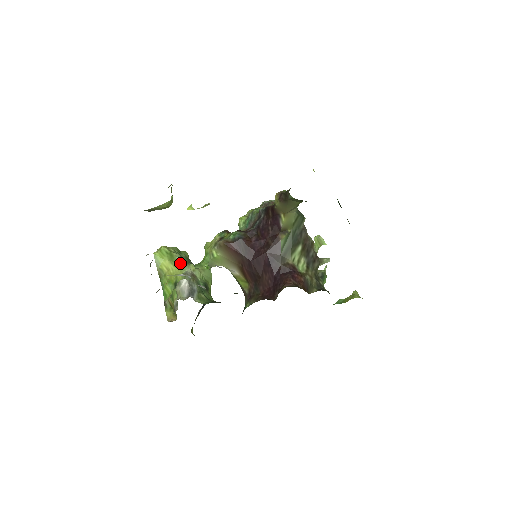
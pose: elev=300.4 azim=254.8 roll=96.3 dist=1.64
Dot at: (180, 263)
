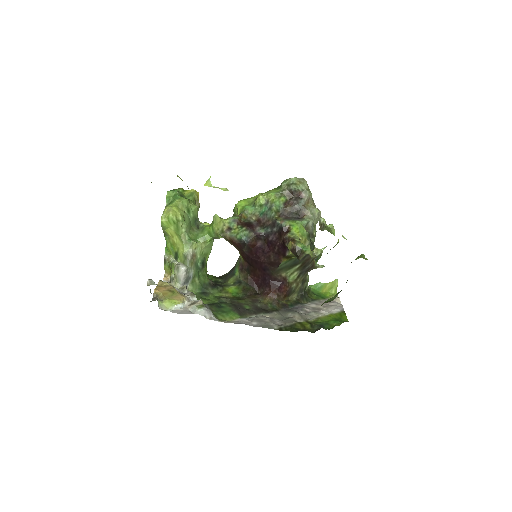
Dot at: (184, 237)
